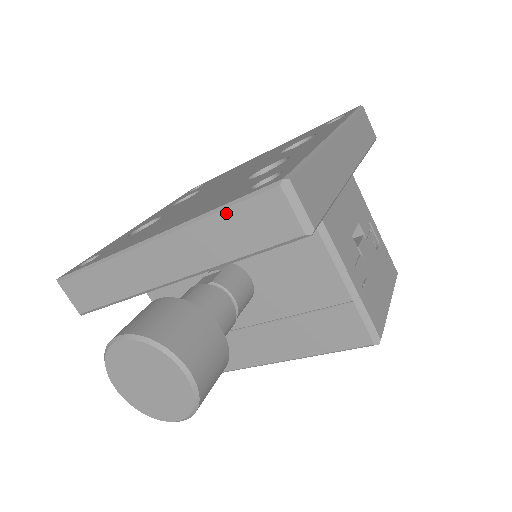
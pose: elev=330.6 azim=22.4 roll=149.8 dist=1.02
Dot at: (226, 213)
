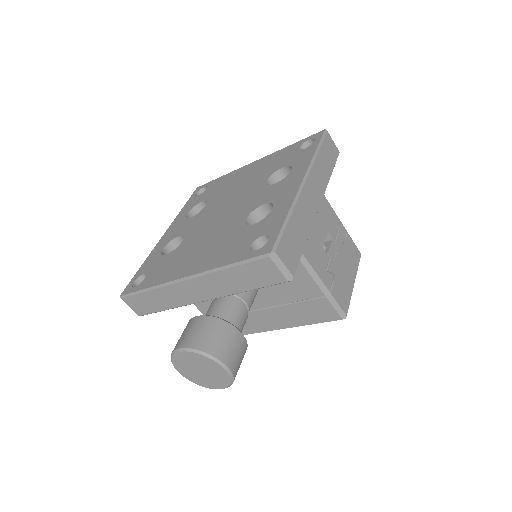
Dot at: (236, 268)
